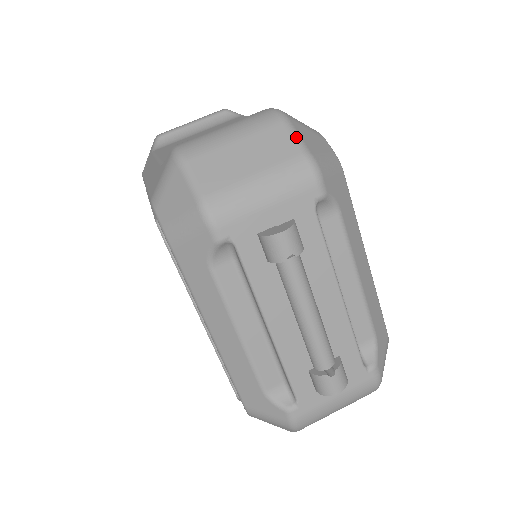
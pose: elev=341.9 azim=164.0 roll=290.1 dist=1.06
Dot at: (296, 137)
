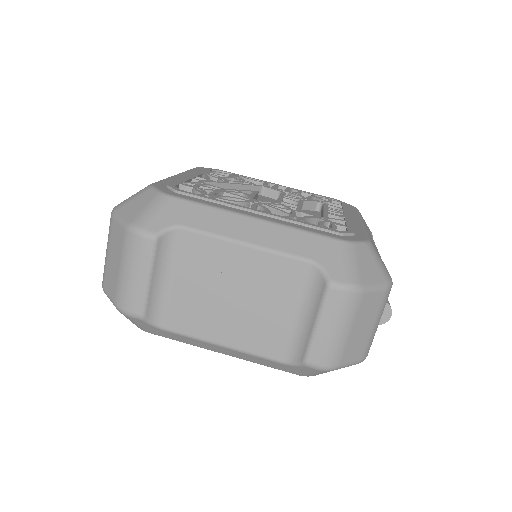
Dot at: (376, 289)
